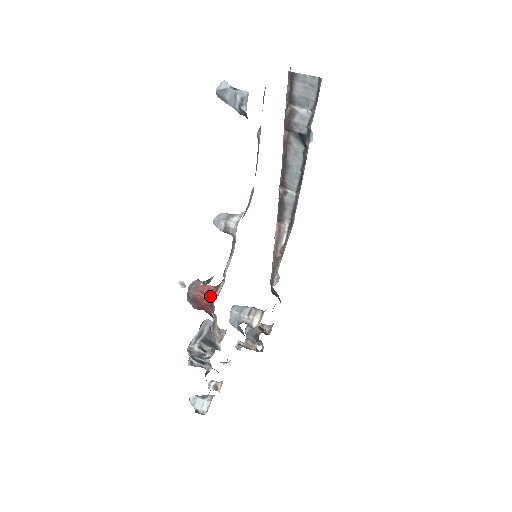
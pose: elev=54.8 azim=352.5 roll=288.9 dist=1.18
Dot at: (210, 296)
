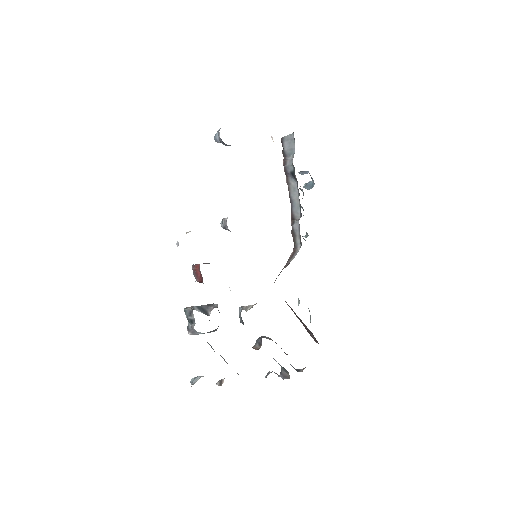
Dot at: occluded
